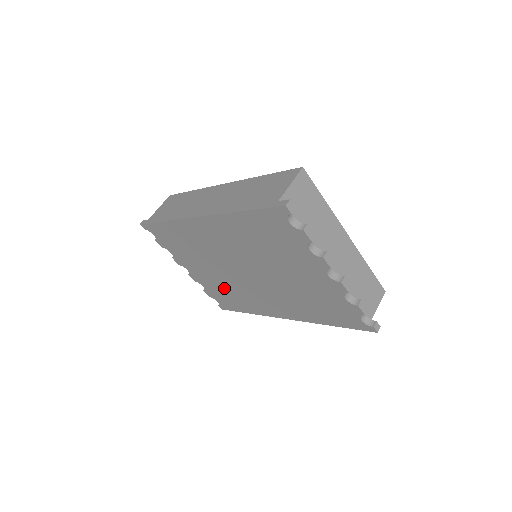
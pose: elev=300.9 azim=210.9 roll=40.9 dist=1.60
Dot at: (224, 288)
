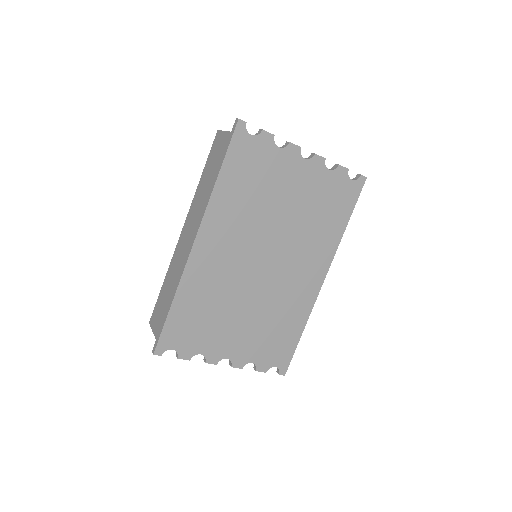
Dot at: (266, 326)
